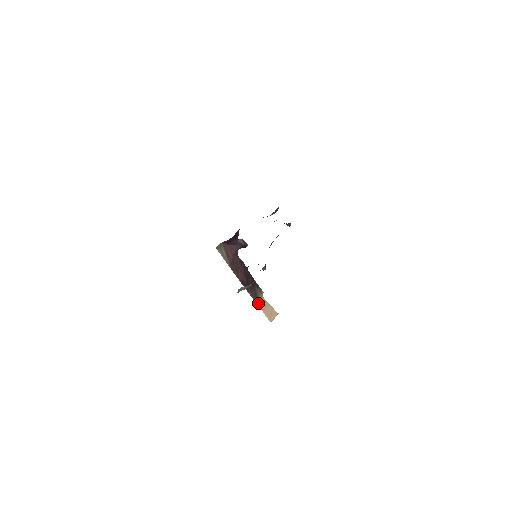
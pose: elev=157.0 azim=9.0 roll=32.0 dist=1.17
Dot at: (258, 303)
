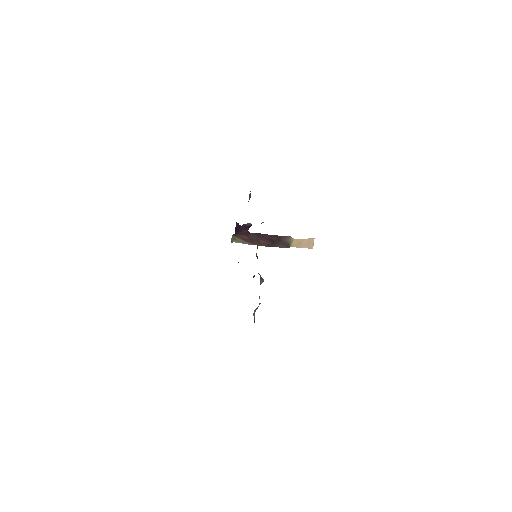
Dot at: (292, 246)
